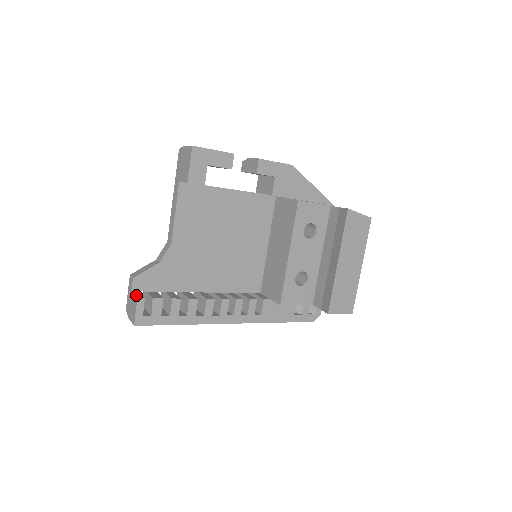
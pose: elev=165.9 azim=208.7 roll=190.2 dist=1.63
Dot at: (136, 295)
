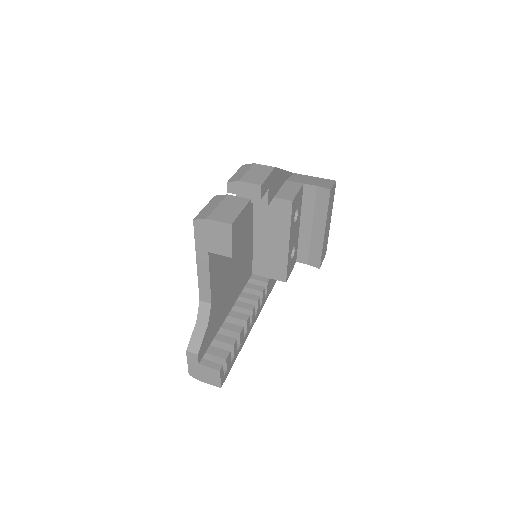
Dot at: (212, 367)
